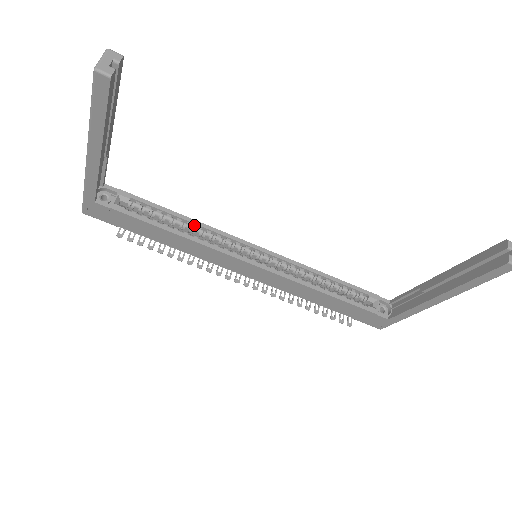
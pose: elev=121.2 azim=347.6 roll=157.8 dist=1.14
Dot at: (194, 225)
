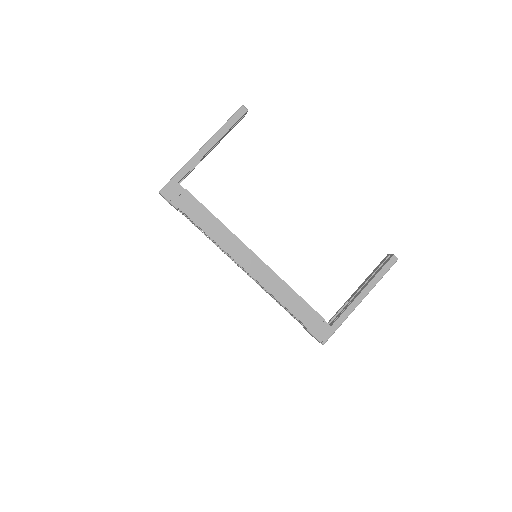
Dot at: occluded
